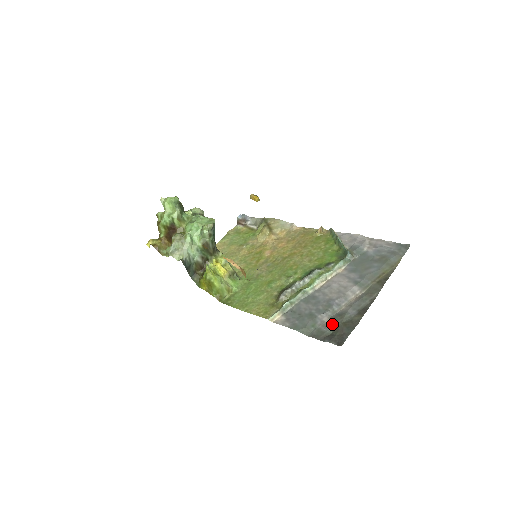
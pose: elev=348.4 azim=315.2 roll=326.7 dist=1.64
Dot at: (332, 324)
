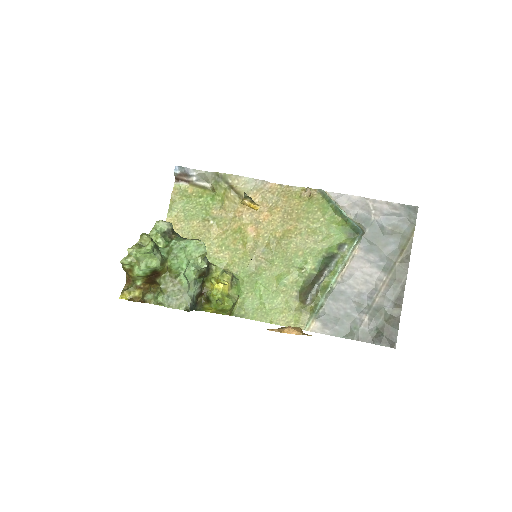
Dot at: (375, 323)
